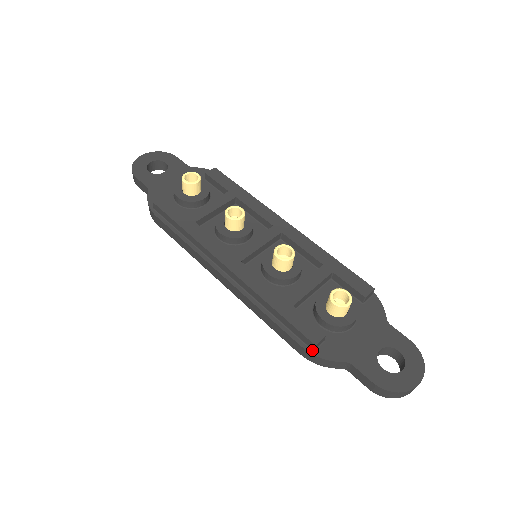
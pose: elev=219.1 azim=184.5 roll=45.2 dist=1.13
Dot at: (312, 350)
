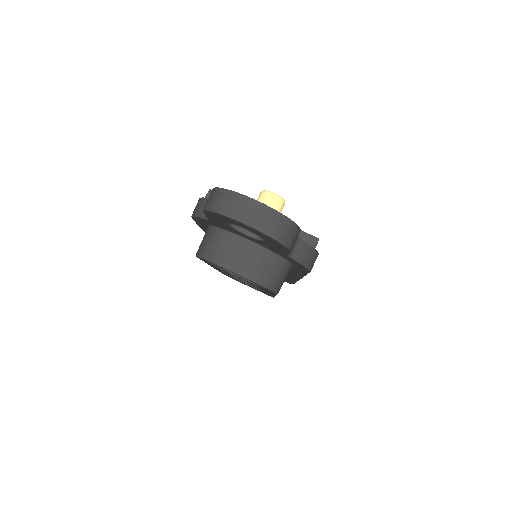
Dot at: occluded
